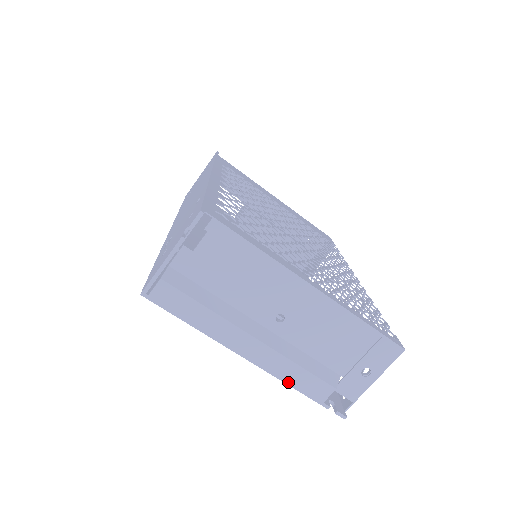
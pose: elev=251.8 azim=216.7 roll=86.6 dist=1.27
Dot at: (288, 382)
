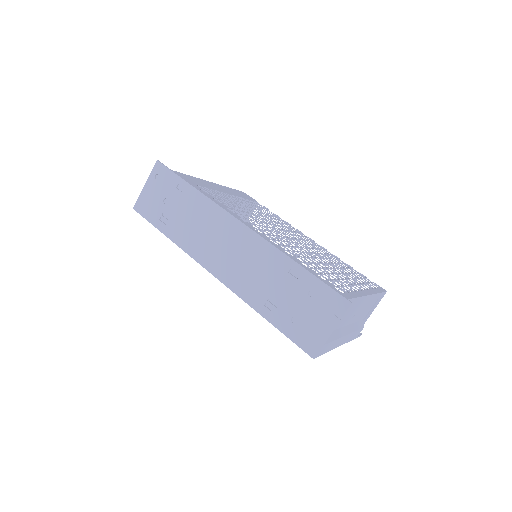
Dot at: (350, 340)
